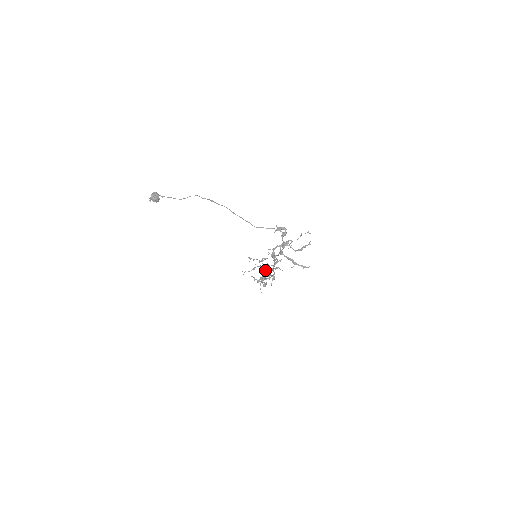
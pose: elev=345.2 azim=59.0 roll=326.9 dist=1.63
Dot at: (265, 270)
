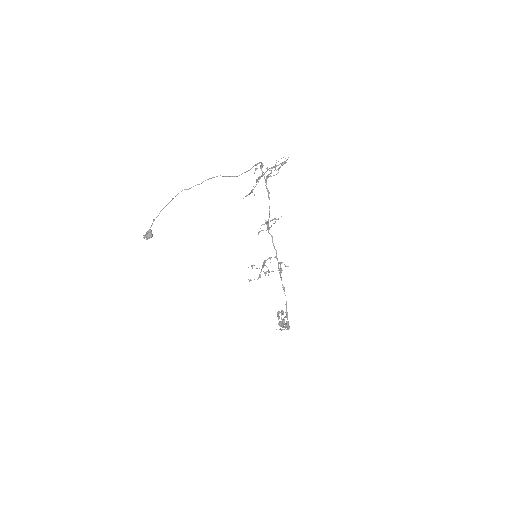
Dot at: (279, 312)
